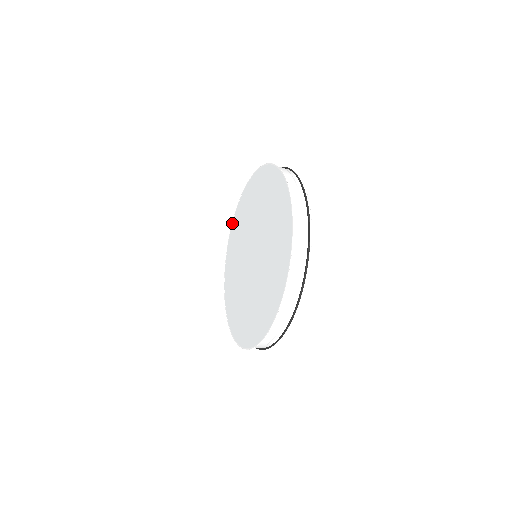
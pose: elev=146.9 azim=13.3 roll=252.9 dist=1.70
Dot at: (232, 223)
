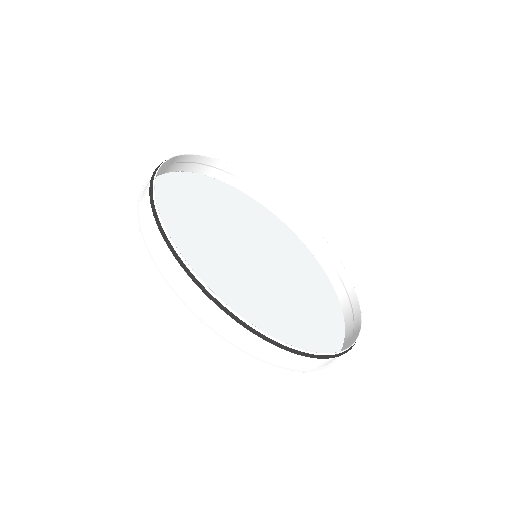
Dot at: (328, 279)
